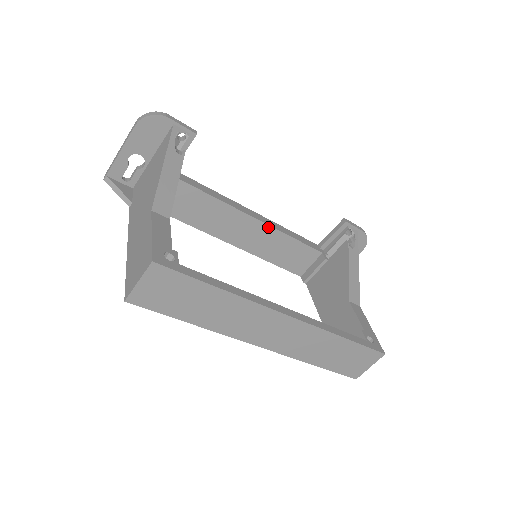
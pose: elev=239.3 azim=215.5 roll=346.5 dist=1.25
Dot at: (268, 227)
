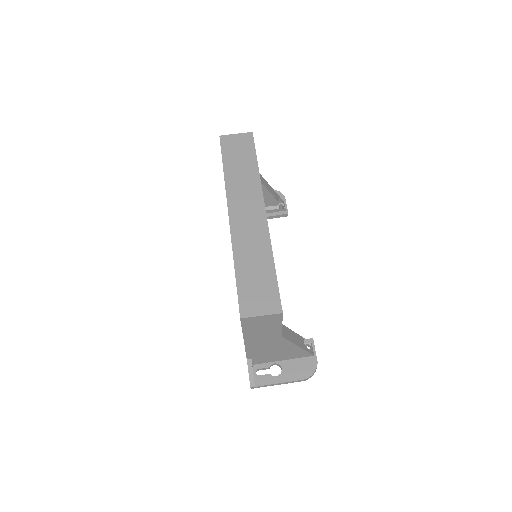
Dot at: occluded
